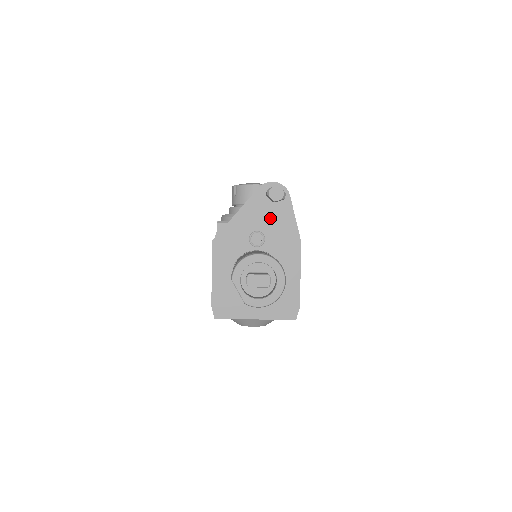
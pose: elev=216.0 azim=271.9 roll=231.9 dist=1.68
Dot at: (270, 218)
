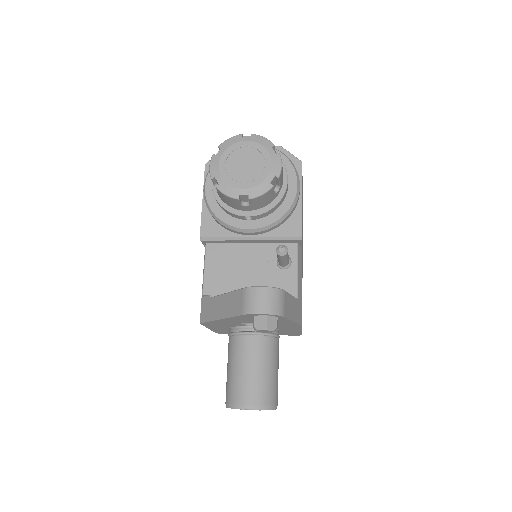
Dot at: occluded
